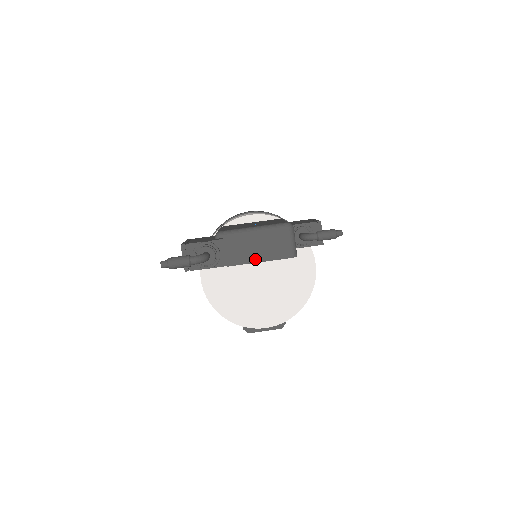
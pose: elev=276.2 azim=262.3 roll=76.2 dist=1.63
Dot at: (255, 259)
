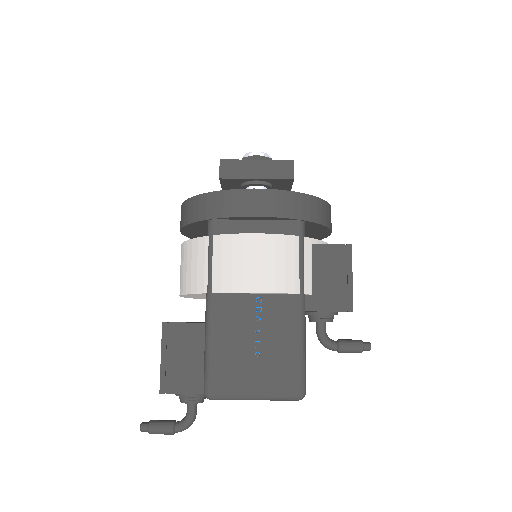
Dot at: occluded
